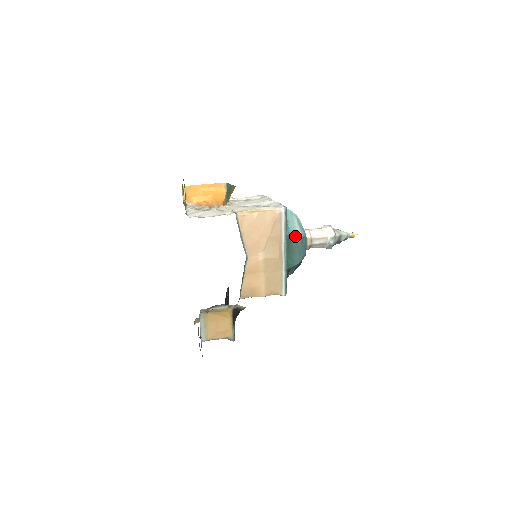
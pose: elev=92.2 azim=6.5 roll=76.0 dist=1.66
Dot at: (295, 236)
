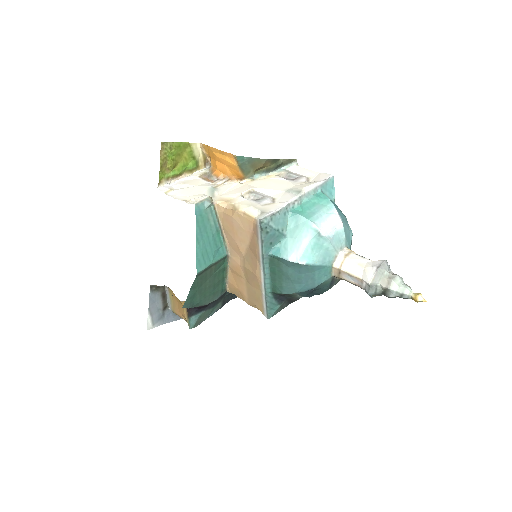
Dot at: (284, 260)
